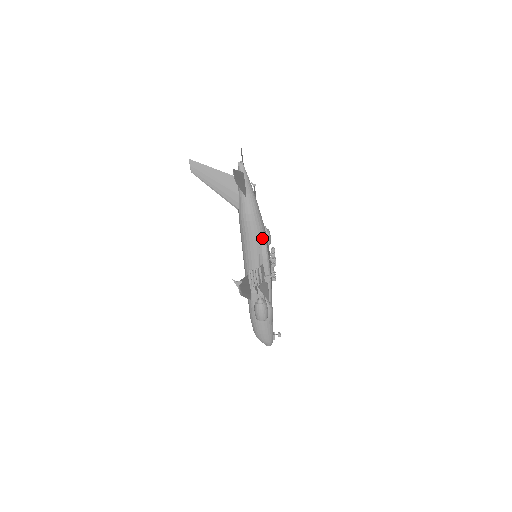
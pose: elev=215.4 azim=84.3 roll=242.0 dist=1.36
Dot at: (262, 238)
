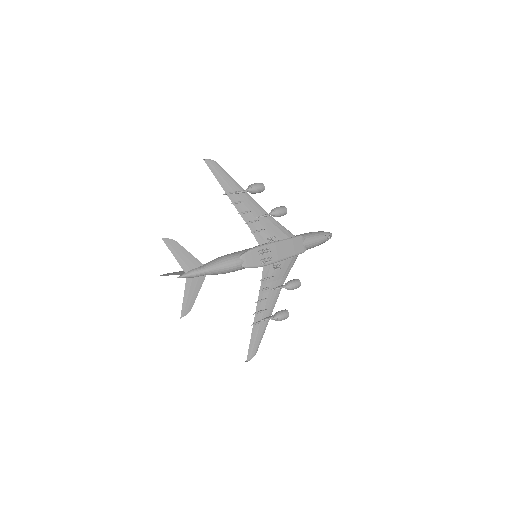
Dot at: (244, 268)
